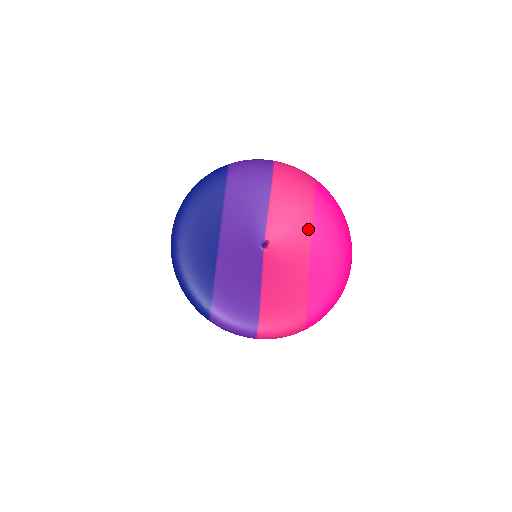
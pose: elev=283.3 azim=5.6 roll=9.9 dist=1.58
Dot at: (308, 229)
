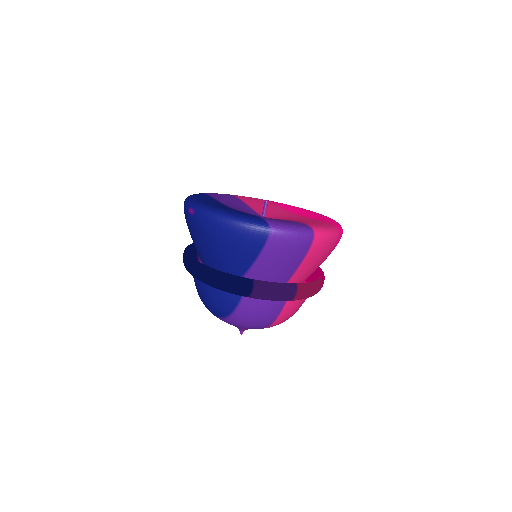
Dot at: (283, 209)
